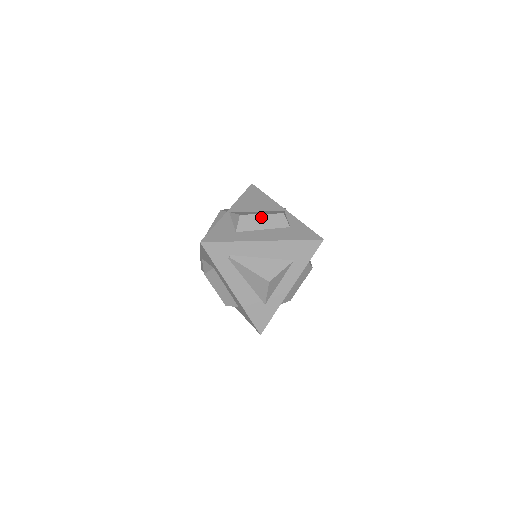
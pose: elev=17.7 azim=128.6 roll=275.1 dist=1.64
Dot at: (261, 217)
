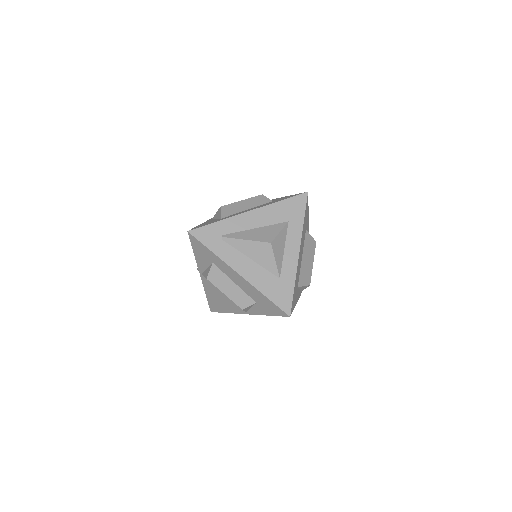
Dot at: (242, 202)
